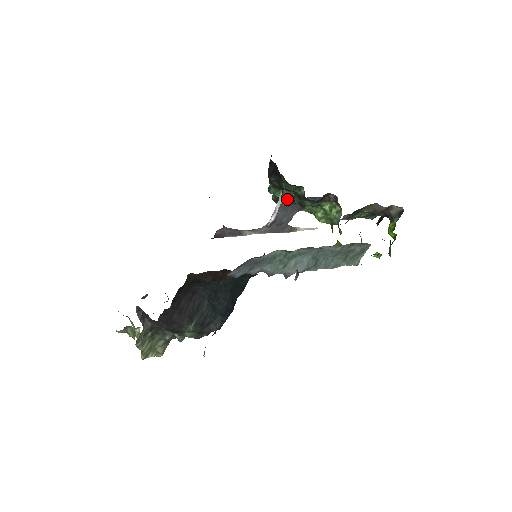
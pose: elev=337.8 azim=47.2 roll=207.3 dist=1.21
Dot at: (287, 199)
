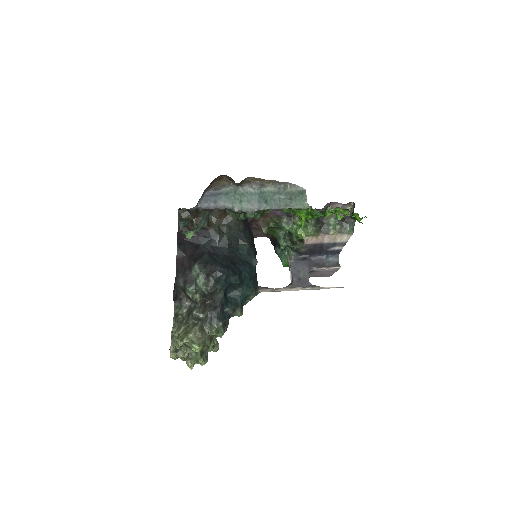
Dot at: (283, 246)
